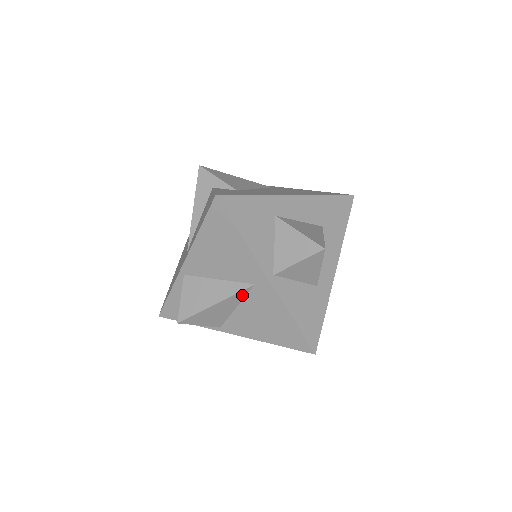
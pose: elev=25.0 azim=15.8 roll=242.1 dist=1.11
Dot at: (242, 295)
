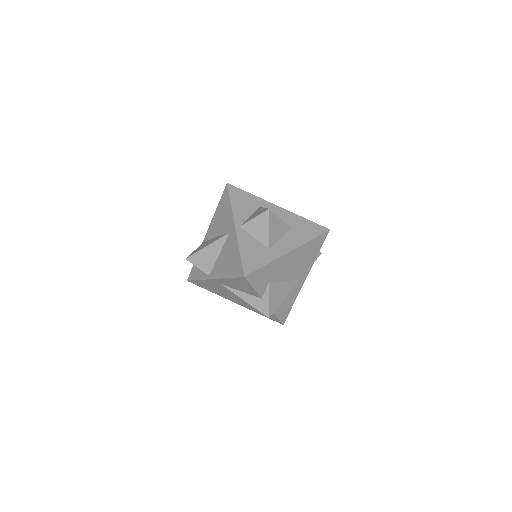
Dot at: (222, 242)
